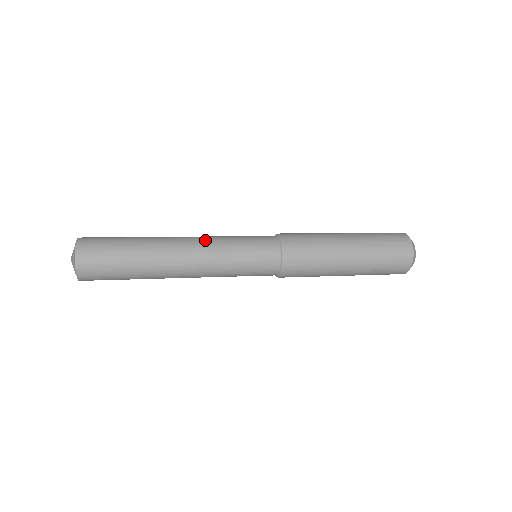
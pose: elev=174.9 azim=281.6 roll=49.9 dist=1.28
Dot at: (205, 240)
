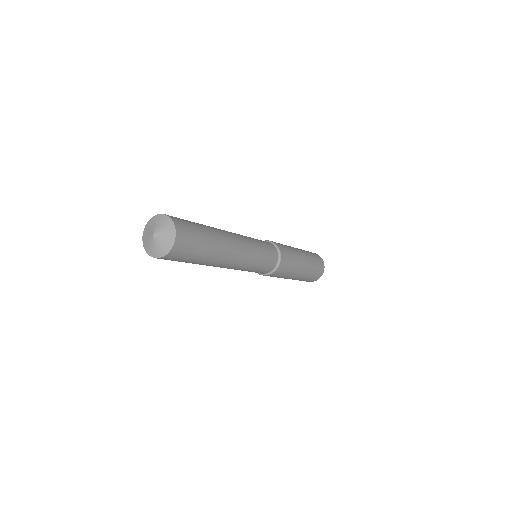
Dot at: (247, 246)
